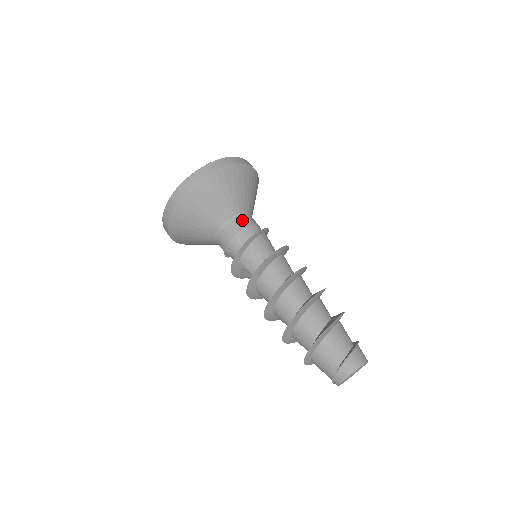
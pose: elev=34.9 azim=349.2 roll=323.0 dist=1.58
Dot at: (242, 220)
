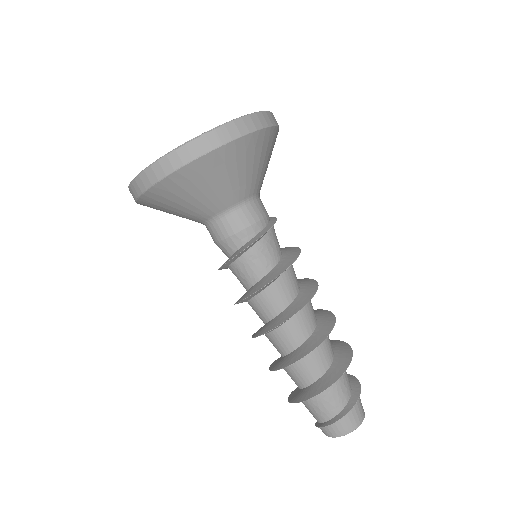
Dot at: (224, 224)
